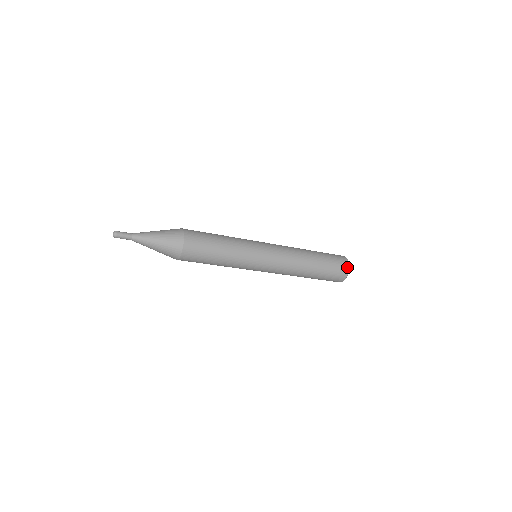
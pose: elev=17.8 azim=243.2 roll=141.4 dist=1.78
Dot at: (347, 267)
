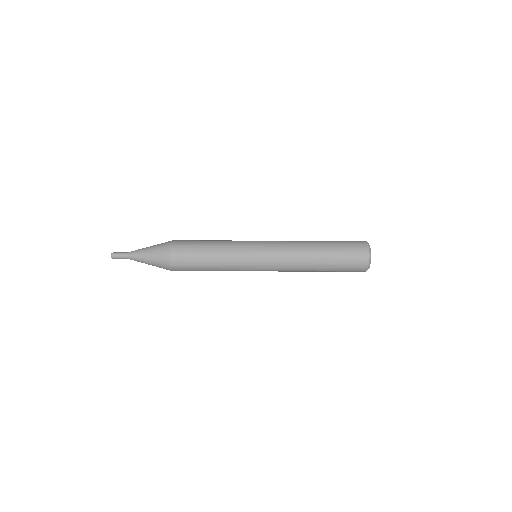
Dot at: occluded
